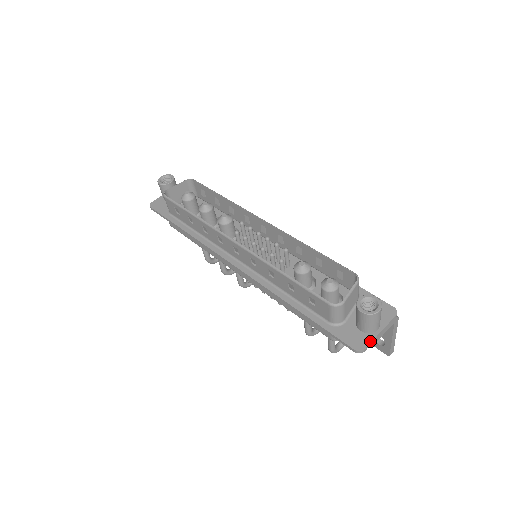
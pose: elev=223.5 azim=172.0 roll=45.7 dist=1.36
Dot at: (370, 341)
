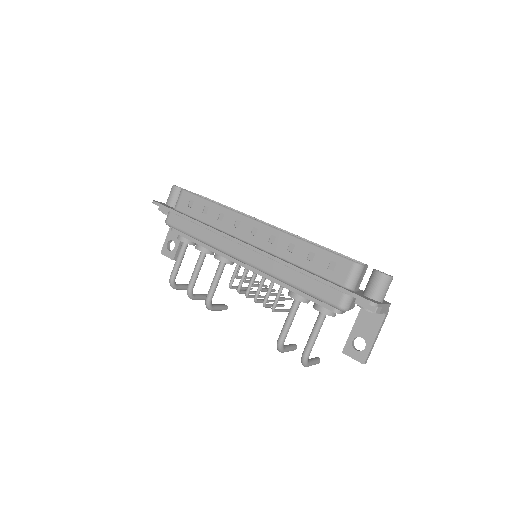
Dot at: (380, 303)
